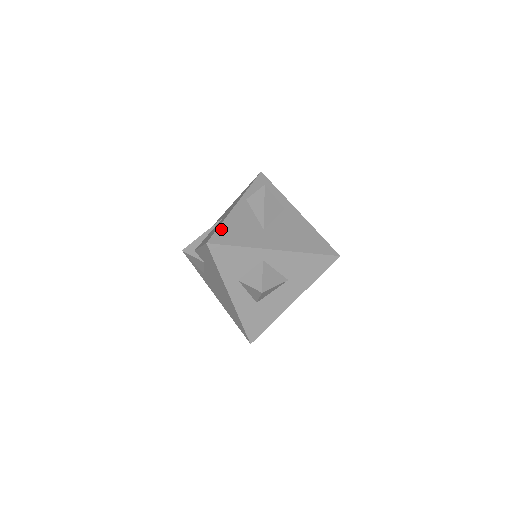
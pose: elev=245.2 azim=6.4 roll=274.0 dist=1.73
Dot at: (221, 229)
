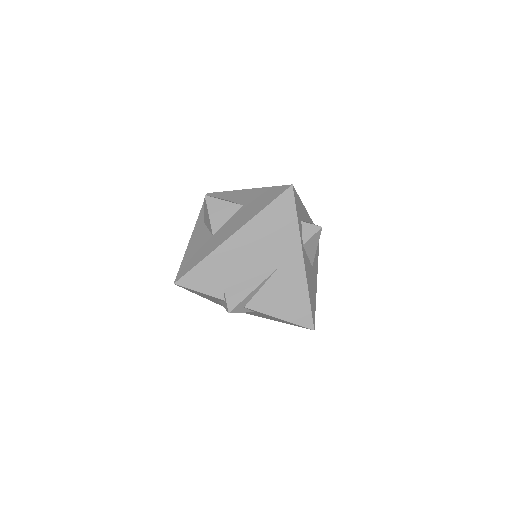
Dot at: (311, 304)
